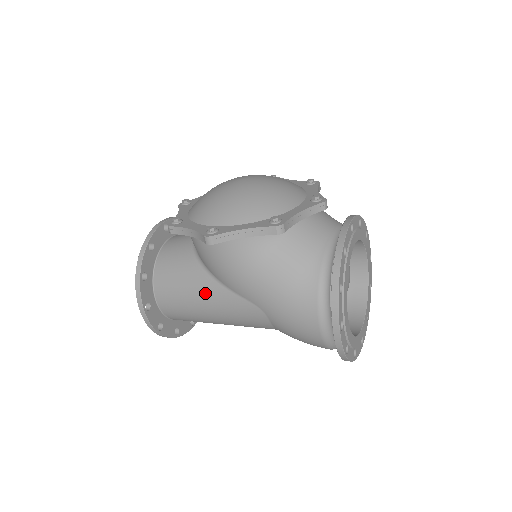
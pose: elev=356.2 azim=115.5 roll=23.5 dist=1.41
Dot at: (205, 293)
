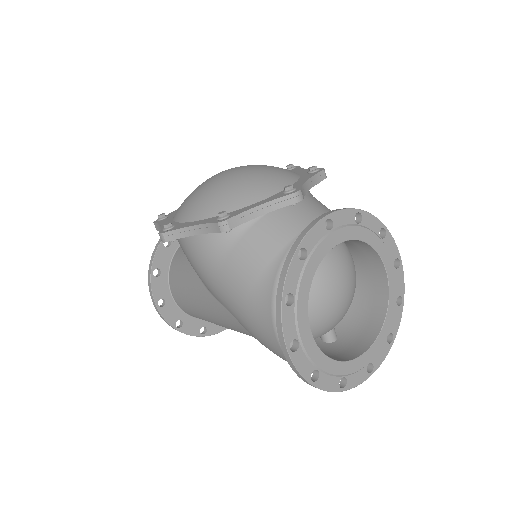
Dot at: (196, 293)
